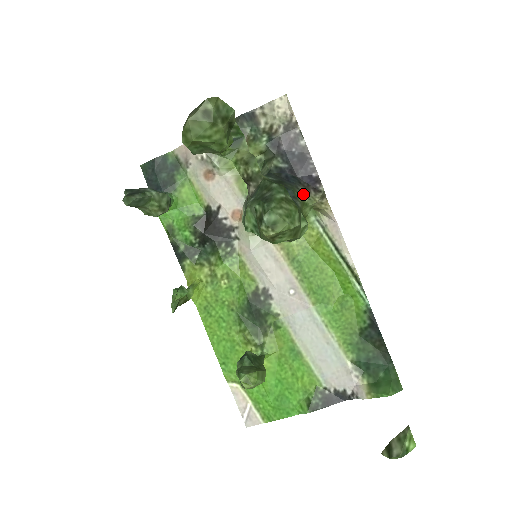
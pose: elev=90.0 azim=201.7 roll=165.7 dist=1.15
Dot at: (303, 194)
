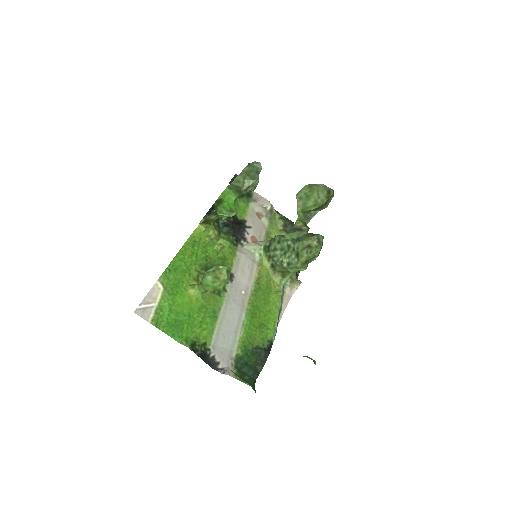
Dot at: occluded
